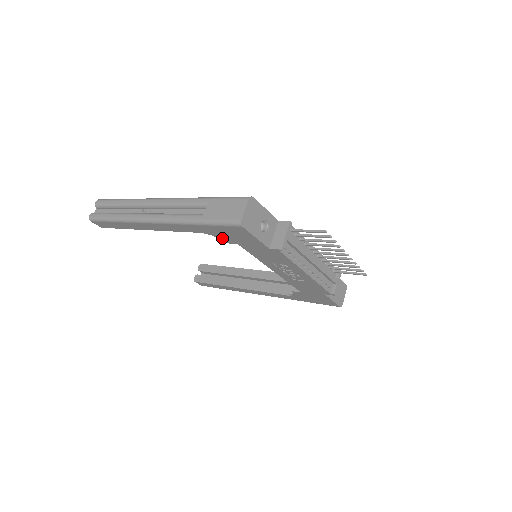
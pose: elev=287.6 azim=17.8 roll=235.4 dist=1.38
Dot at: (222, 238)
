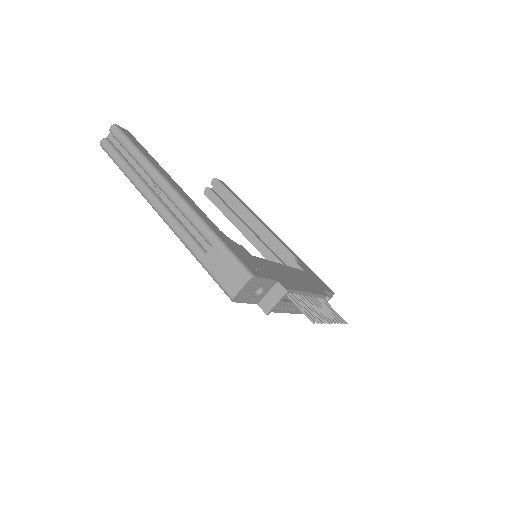
Dot at: occluded
